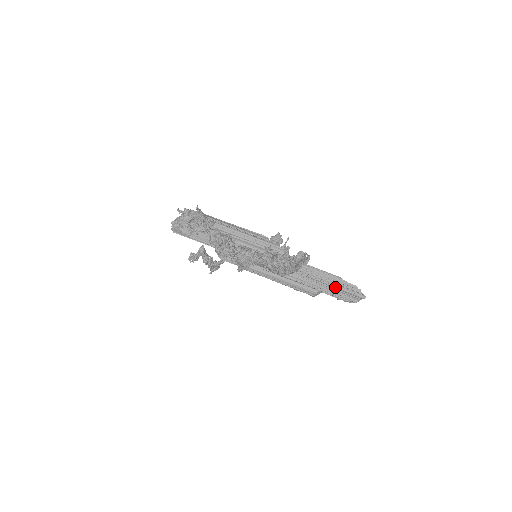
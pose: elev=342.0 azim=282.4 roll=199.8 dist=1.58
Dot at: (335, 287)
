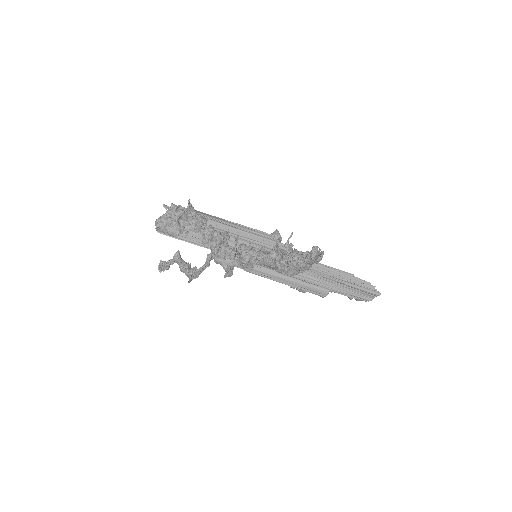
Dot at: (348, 285)
